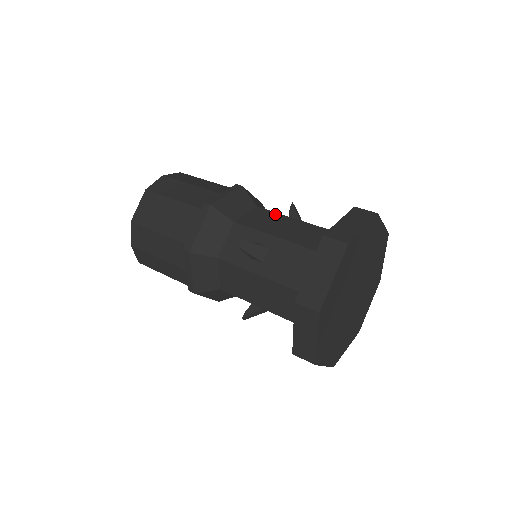
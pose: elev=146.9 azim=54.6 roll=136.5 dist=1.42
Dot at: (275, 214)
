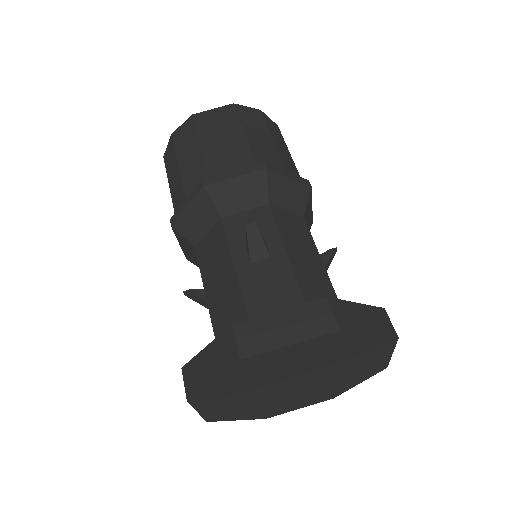
Dot at: (311, 239)
